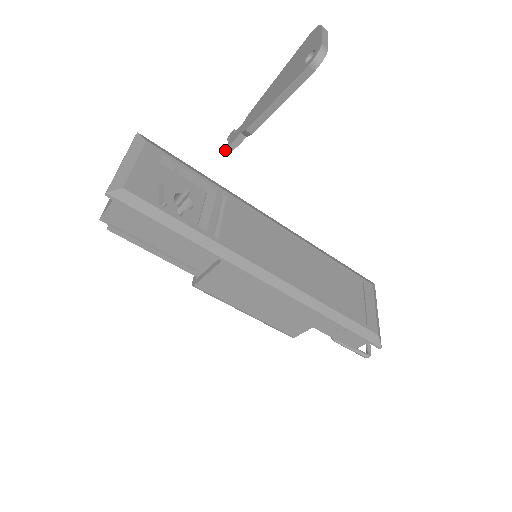
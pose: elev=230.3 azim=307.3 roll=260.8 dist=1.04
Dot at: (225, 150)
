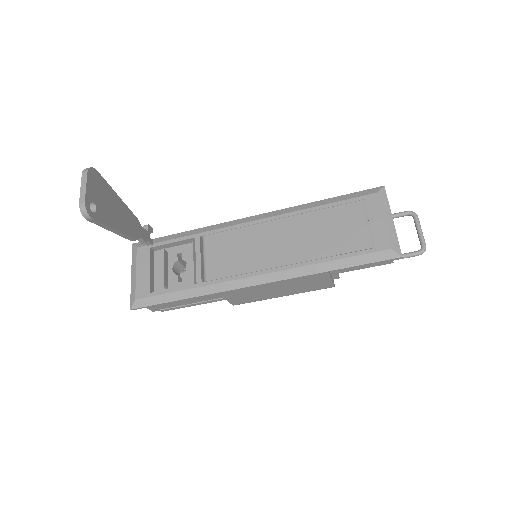
Dot at: (148, 245)
